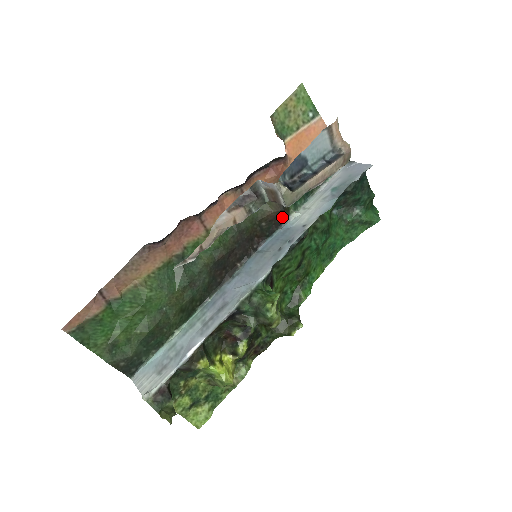
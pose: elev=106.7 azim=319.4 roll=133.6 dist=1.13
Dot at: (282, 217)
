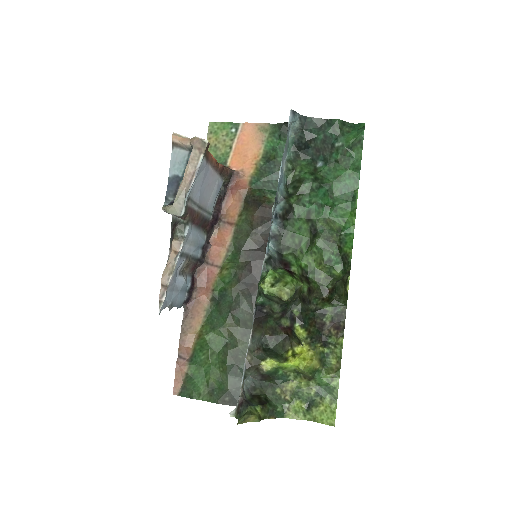
Dot at: (267, 211)
